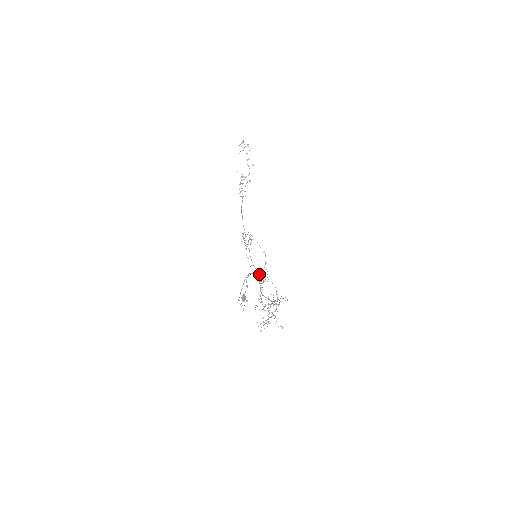
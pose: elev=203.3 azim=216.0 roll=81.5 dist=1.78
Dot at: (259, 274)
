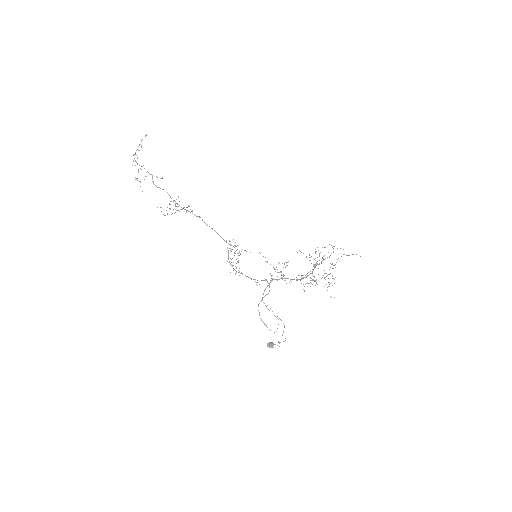
Dot at: (269, 286)
